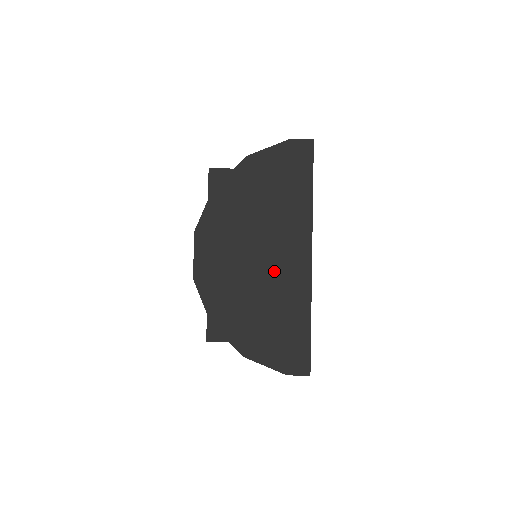
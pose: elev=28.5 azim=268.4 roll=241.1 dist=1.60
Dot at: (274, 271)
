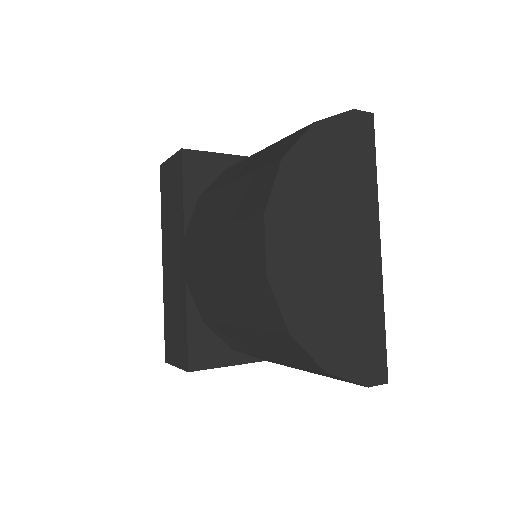
Dot at: (349, 262)
